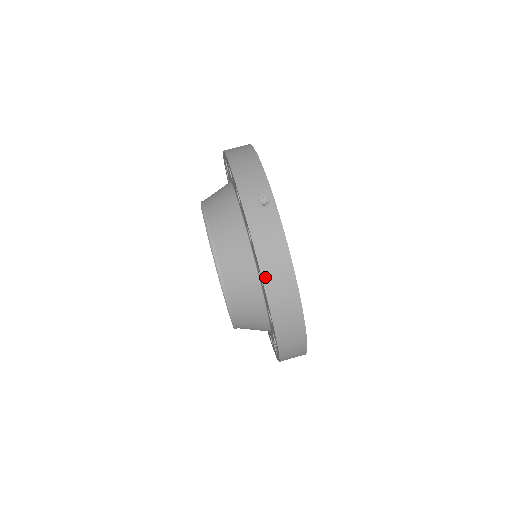
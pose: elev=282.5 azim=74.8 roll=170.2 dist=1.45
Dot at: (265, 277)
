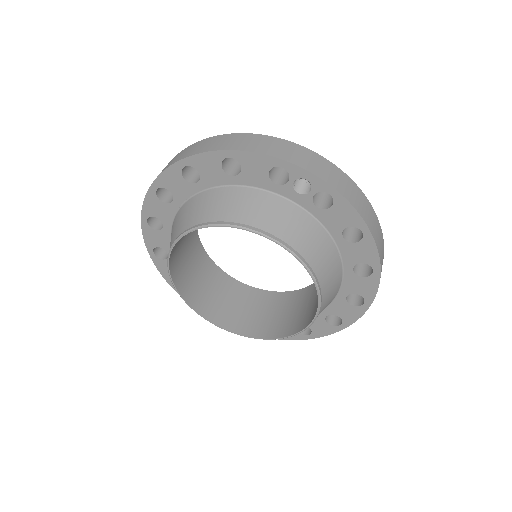
Dot at: (178, 160)
